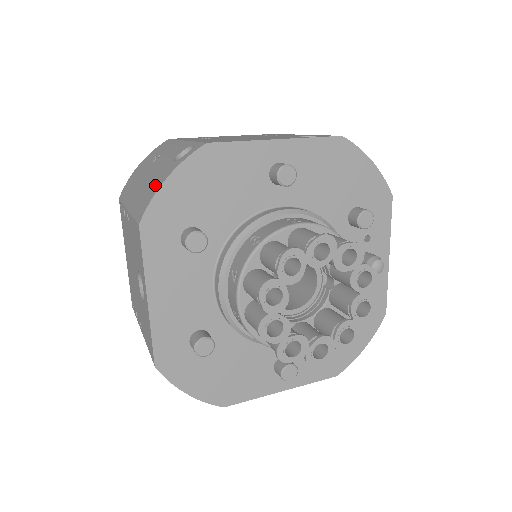
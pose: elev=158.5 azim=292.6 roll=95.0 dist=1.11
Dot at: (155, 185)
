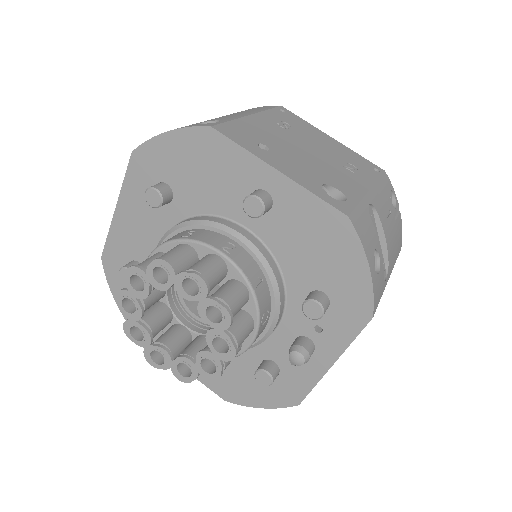
Dot at: occluded
